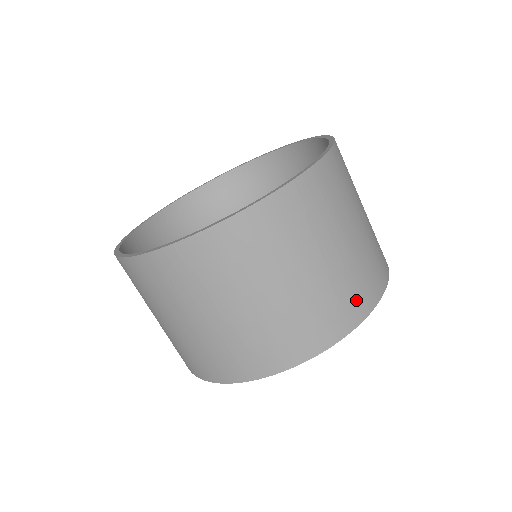
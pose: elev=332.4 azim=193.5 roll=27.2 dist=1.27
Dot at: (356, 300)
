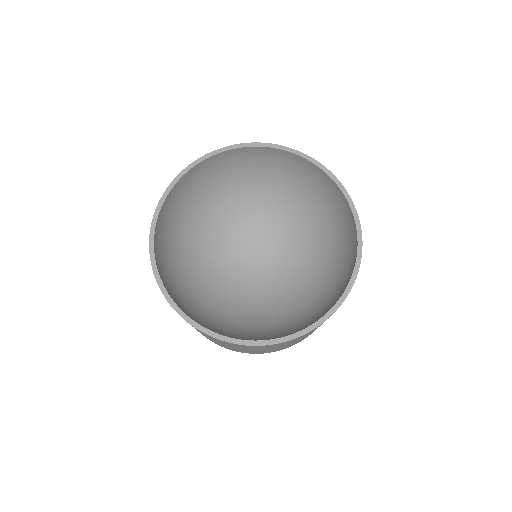
Dot at: occluded
